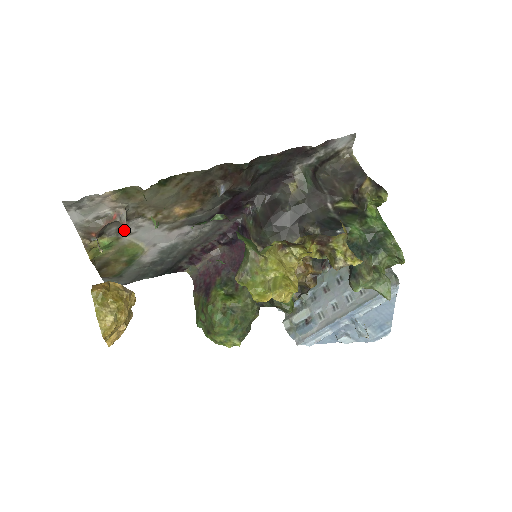
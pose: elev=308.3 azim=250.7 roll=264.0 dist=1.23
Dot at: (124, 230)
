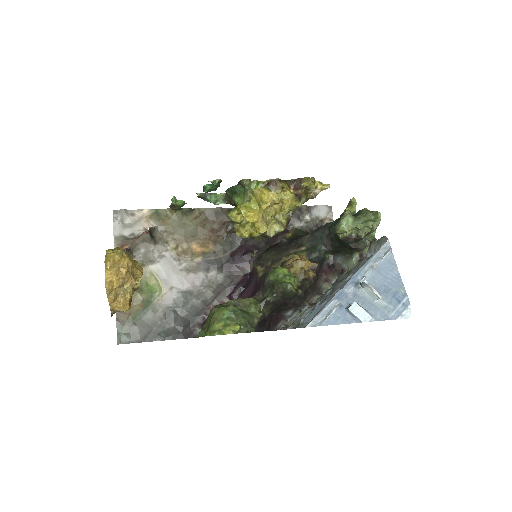
Dot at: (150, 228)
